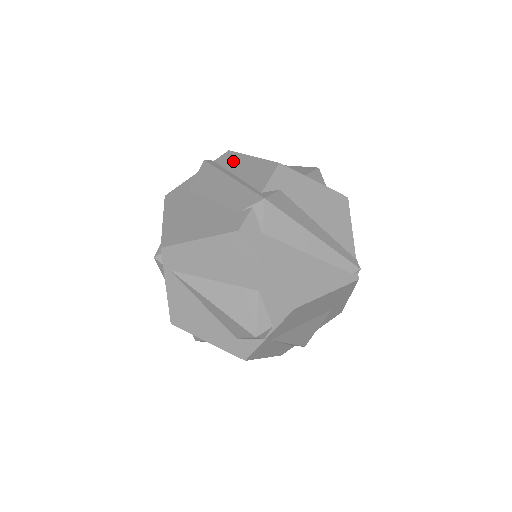
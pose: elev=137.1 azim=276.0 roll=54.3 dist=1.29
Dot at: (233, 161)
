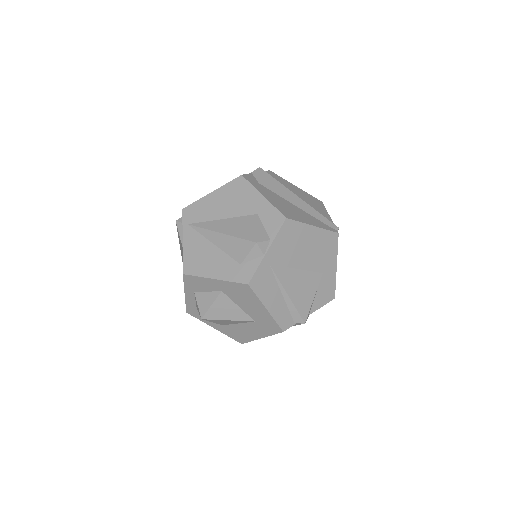
Dot at: occluded
